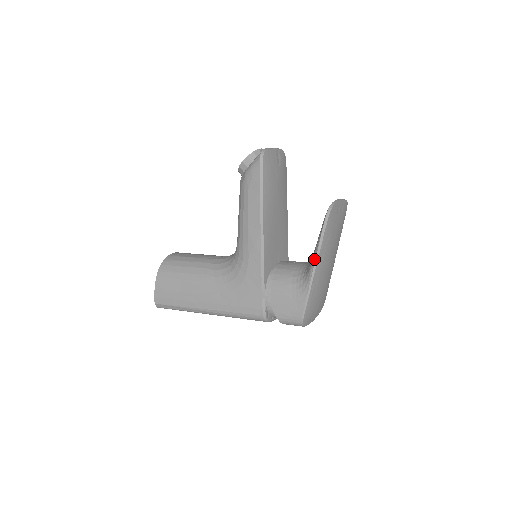
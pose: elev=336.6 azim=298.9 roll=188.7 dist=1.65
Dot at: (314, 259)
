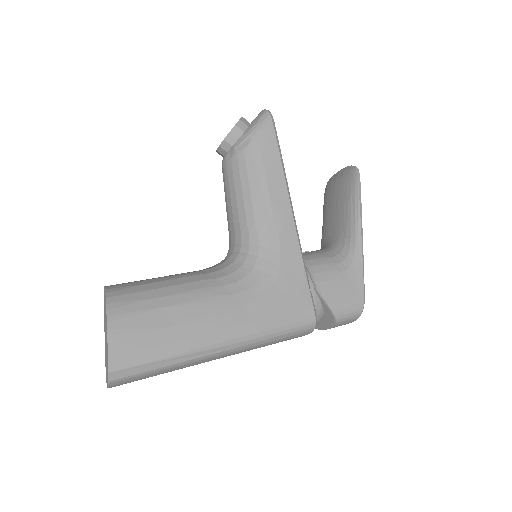
Dot at: (359, 224)
